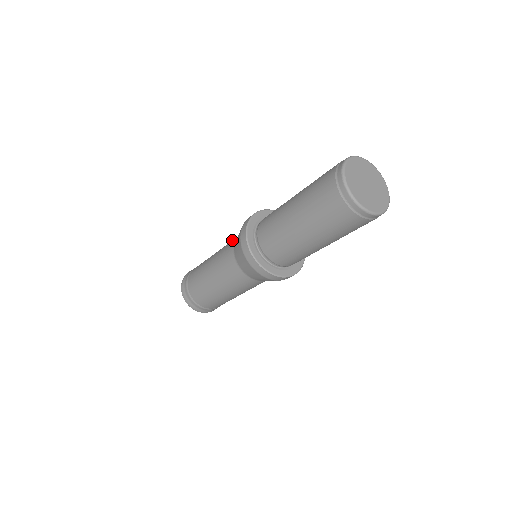
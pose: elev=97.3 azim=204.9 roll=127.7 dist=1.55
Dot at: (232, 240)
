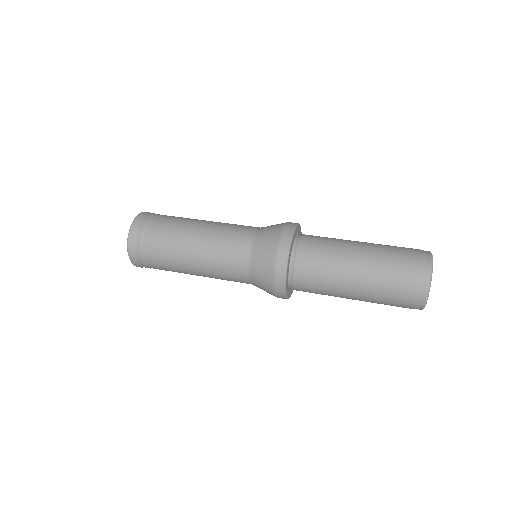
Dot at: occluded
